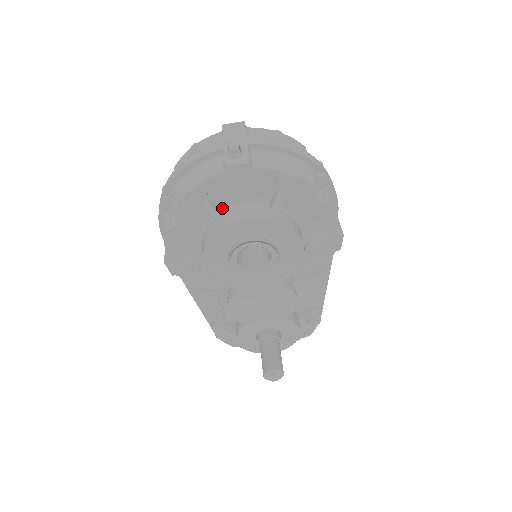
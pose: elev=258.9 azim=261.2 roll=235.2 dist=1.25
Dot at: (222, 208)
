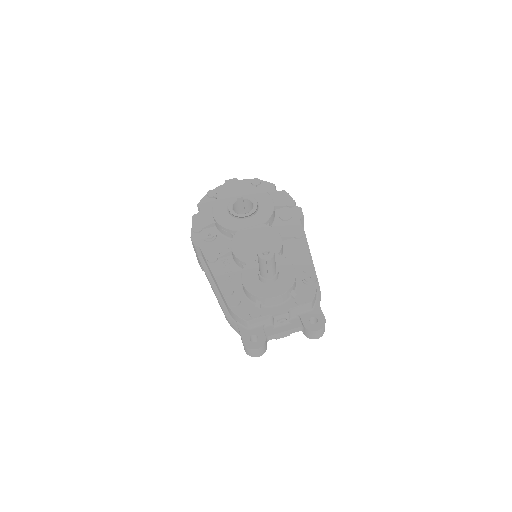
Dot at: occluded
